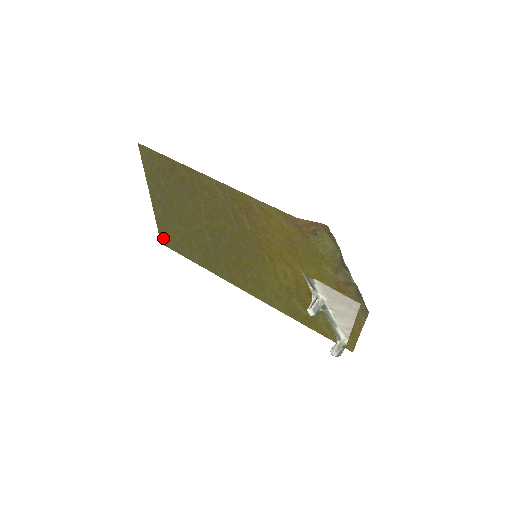
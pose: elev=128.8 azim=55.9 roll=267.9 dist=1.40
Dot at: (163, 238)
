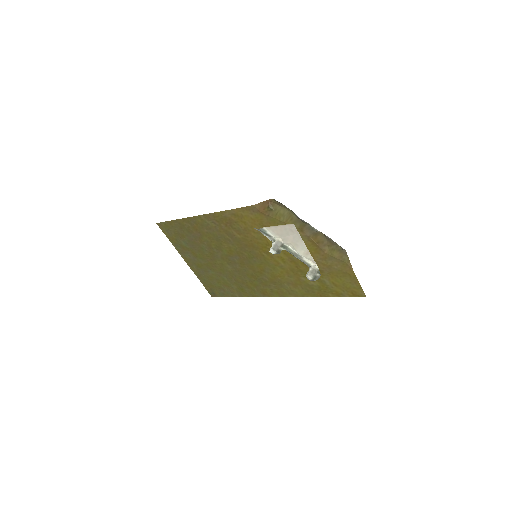
Dot at: (210, 291)
